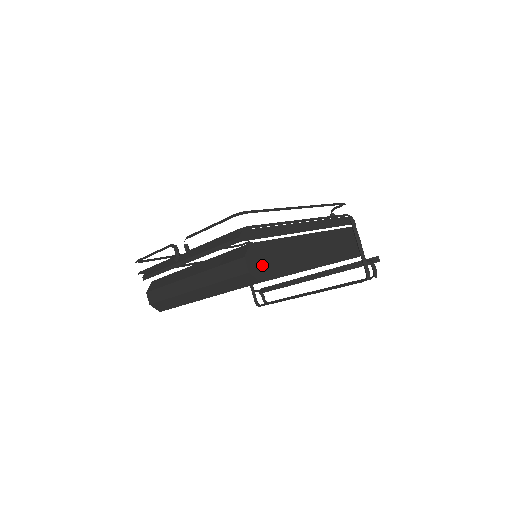
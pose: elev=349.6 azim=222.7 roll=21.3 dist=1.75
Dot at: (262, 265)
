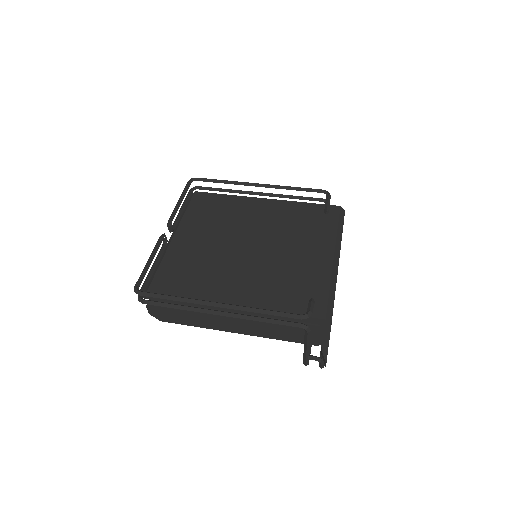
Dot at: (164, 314)
